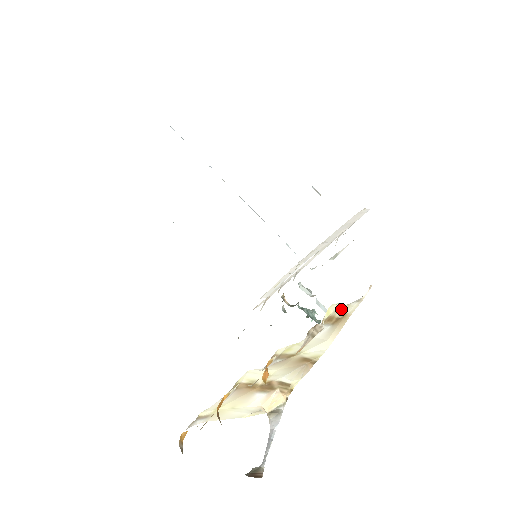
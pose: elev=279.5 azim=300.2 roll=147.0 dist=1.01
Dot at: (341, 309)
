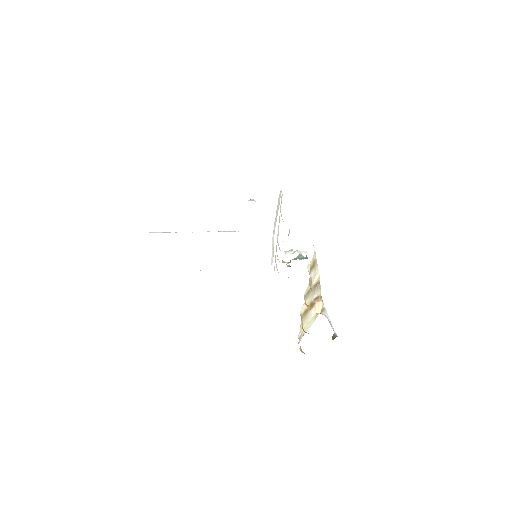
Dot at: (311, 262)
